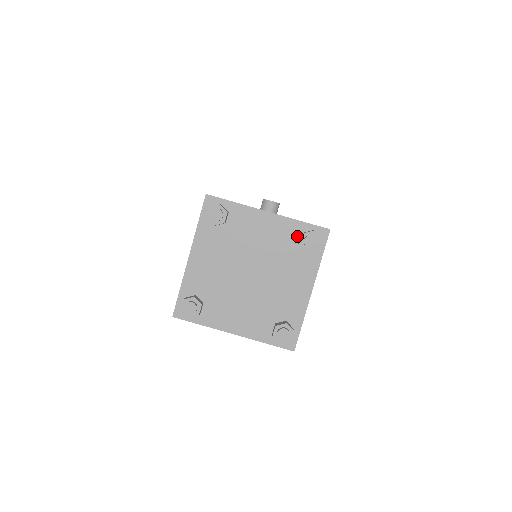
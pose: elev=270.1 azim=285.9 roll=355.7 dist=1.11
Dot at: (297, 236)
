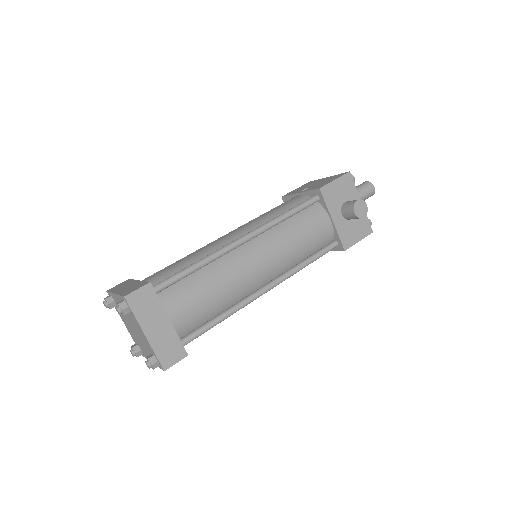
Dot at: (152, 353)
